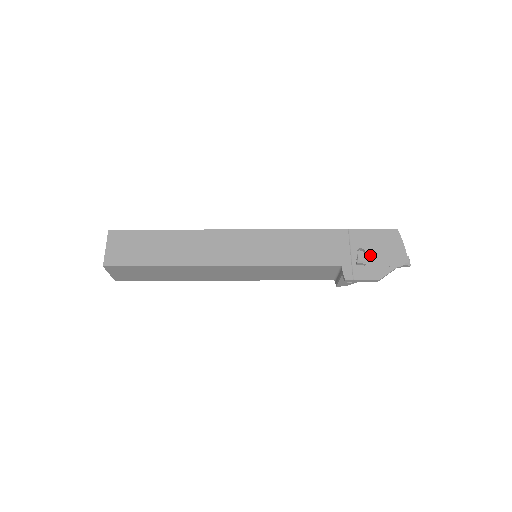
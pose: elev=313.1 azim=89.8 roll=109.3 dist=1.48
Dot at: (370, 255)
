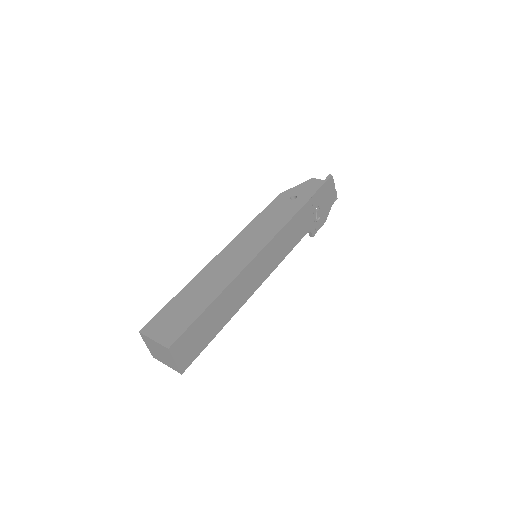
Dot at: (322, 208)
